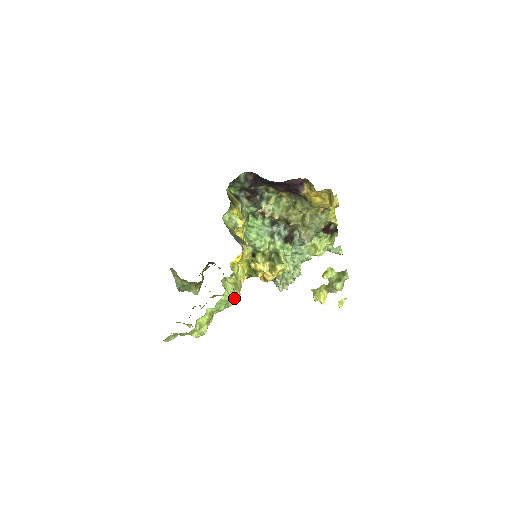
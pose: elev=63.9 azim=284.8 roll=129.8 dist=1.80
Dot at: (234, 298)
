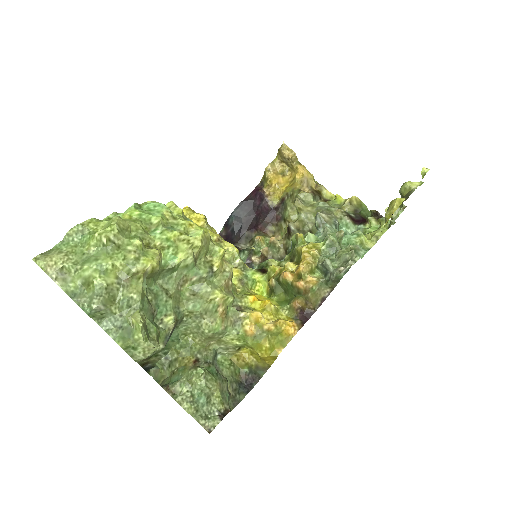
Dot at: (187, 221)
